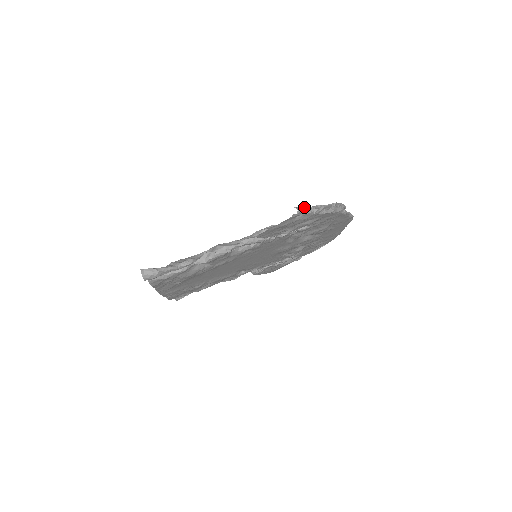
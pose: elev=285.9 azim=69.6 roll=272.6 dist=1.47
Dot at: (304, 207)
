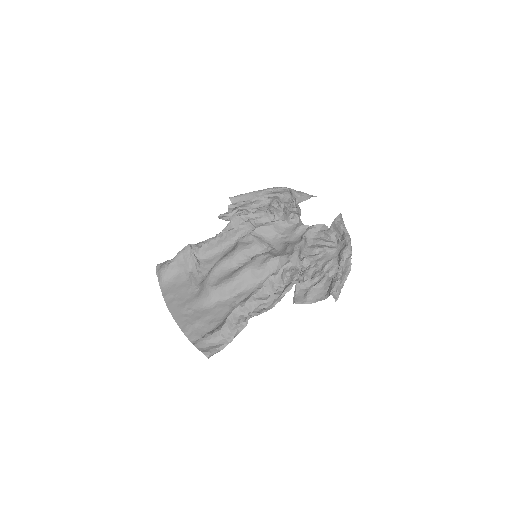
Dot at: (339, 284)
